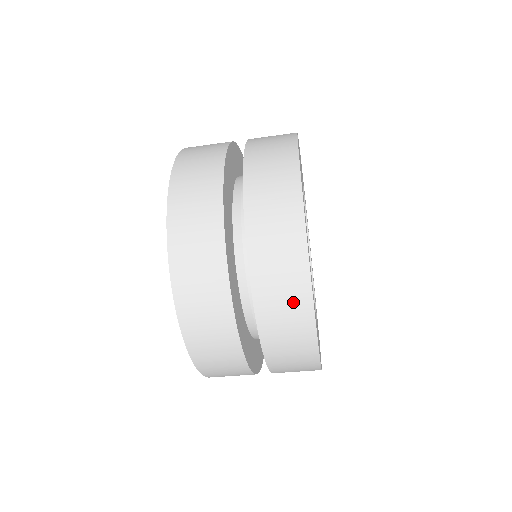
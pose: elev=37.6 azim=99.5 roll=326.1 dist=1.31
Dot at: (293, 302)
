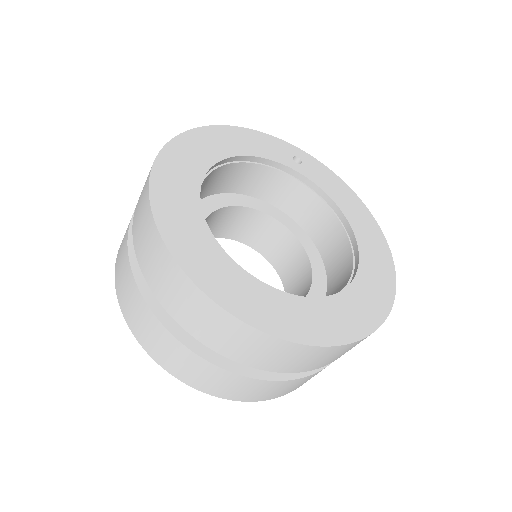
Dot at: (252, 342)
